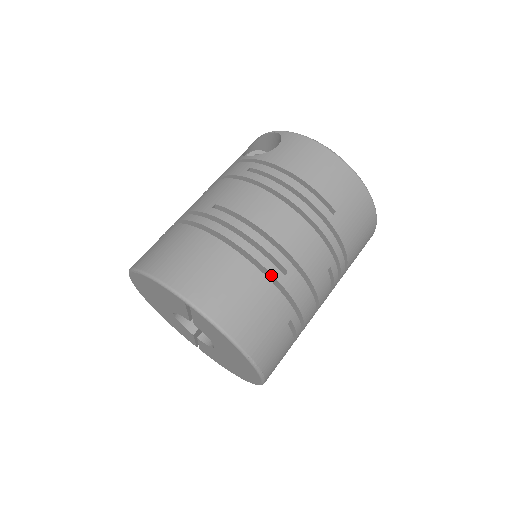
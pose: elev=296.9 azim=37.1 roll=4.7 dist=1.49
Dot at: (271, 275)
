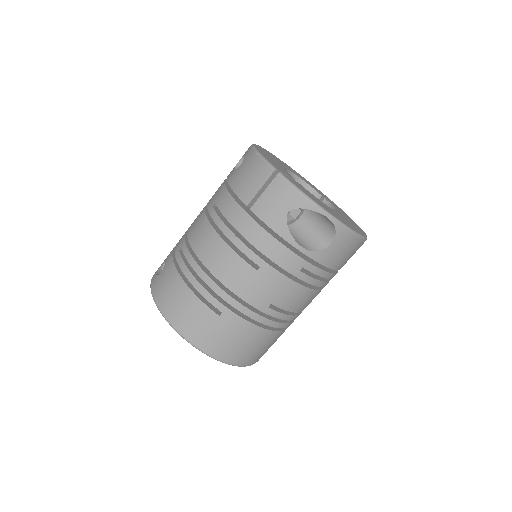
Dot at: occluded
